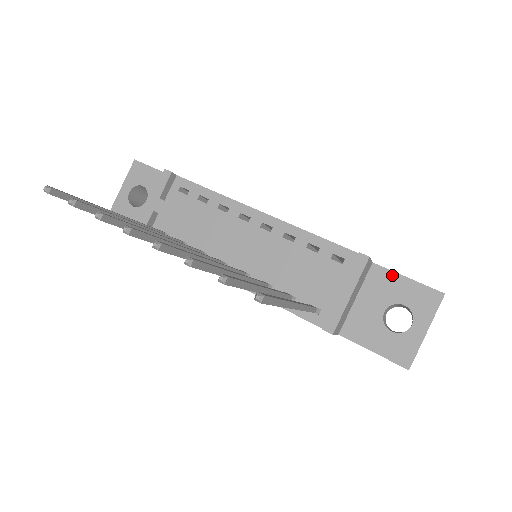
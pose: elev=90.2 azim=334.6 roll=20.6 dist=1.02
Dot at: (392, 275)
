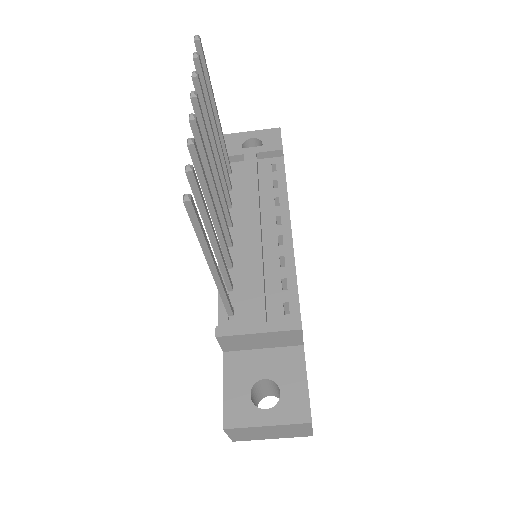
Dot at: (302, 367)
